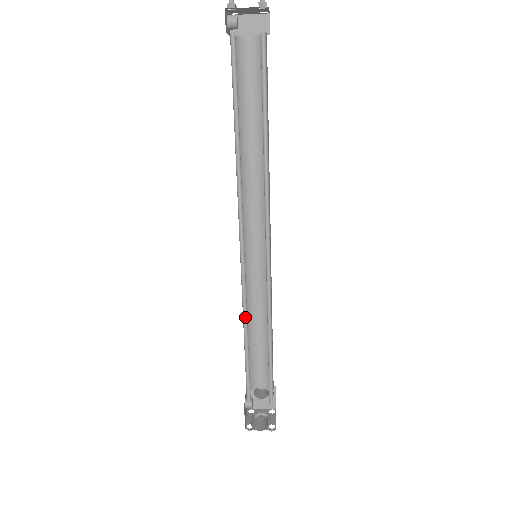
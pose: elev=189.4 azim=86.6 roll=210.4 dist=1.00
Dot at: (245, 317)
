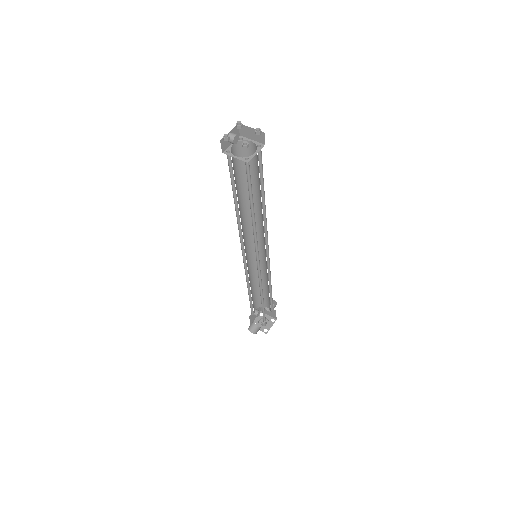
Dot at: occluded
